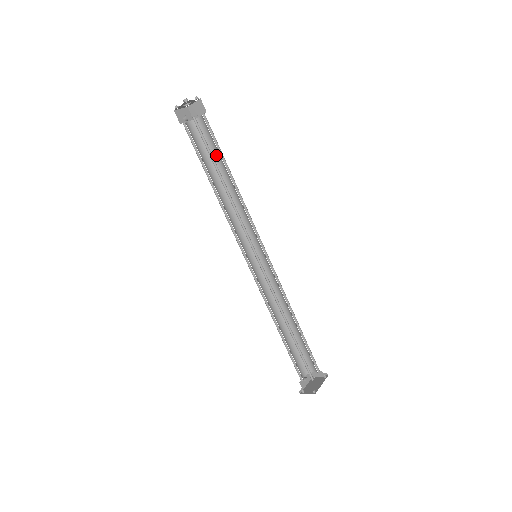
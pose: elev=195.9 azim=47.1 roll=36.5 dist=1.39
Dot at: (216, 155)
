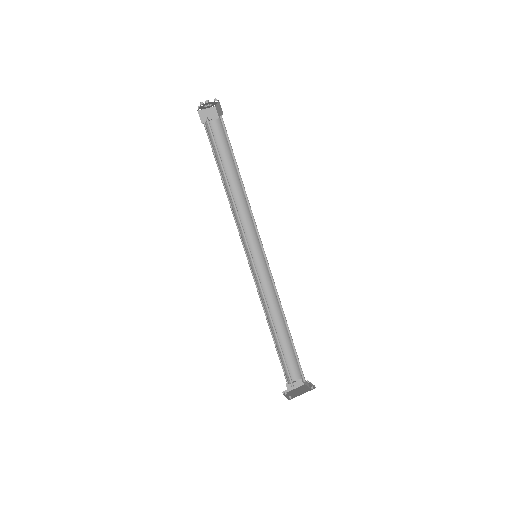
Dot at: occluded
